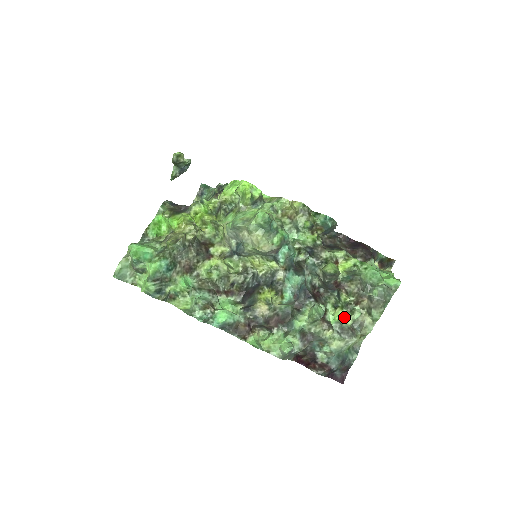
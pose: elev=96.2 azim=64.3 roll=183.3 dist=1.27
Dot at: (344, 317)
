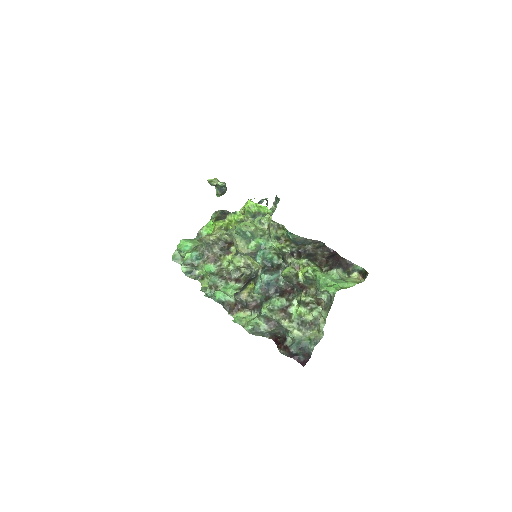
Dot at: (303, 312)
